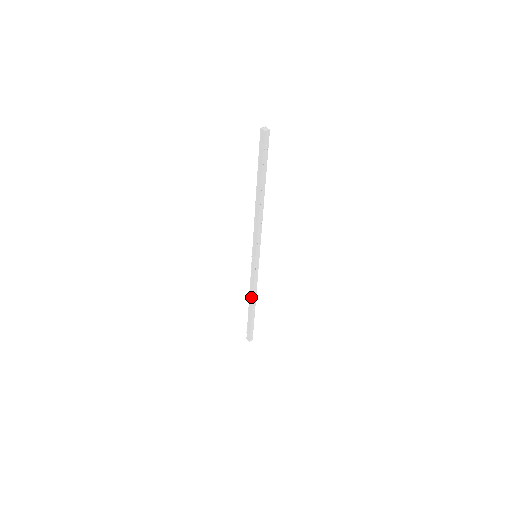
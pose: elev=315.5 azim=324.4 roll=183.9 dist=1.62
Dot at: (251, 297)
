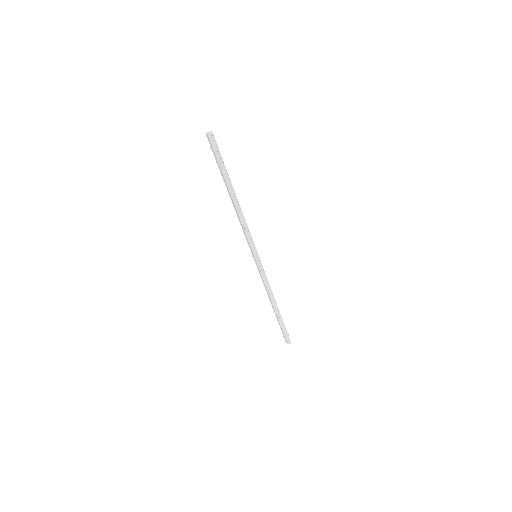
Dot at: (269, 298)
